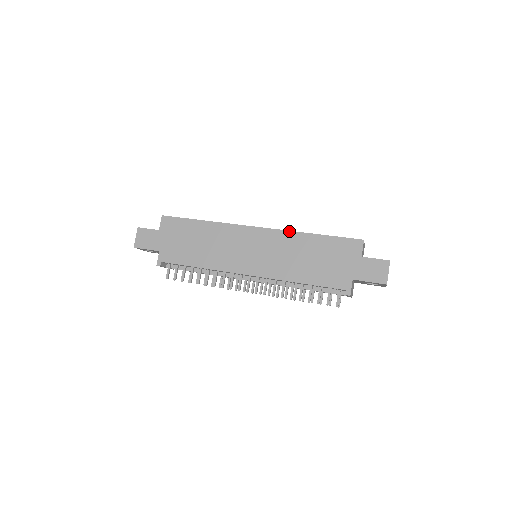
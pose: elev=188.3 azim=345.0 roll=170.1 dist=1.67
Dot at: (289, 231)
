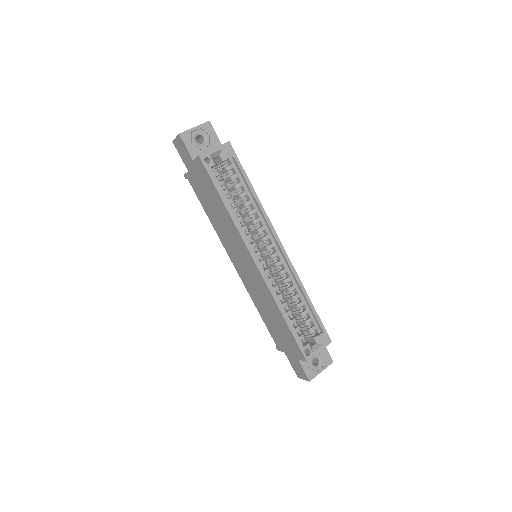
Dot at: (272, 295)
